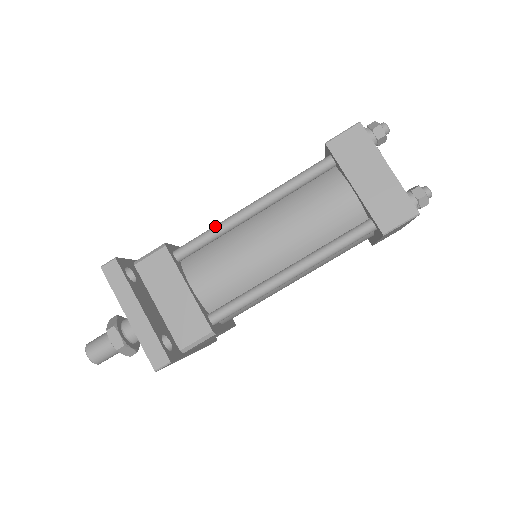
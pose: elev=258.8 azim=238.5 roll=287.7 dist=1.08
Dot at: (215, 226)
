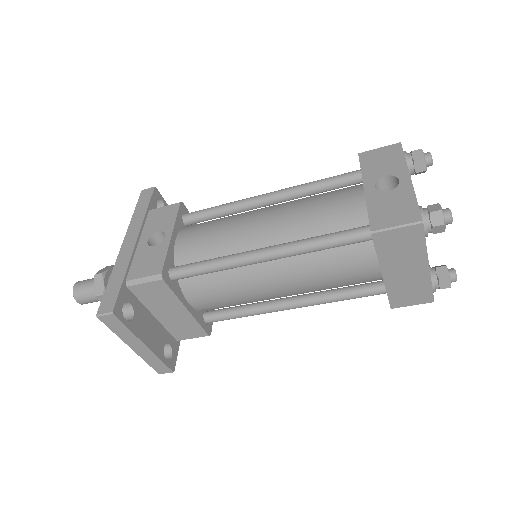
Dot at: (219, 264)
